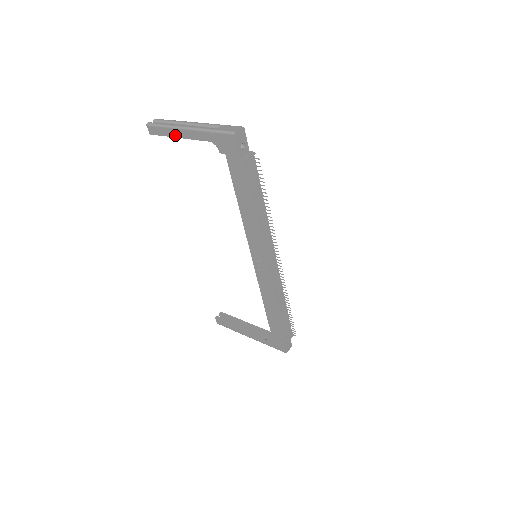
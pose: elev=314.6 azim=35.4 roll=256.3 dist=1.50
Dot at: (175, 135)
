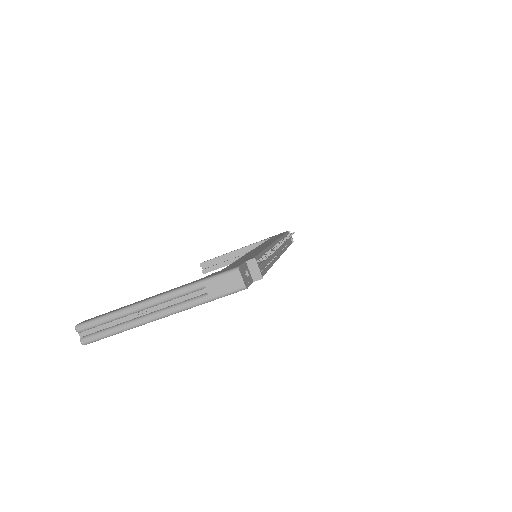
Dot at: occluded
